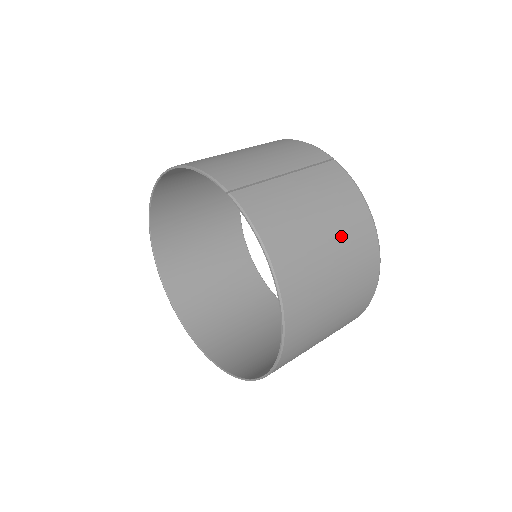
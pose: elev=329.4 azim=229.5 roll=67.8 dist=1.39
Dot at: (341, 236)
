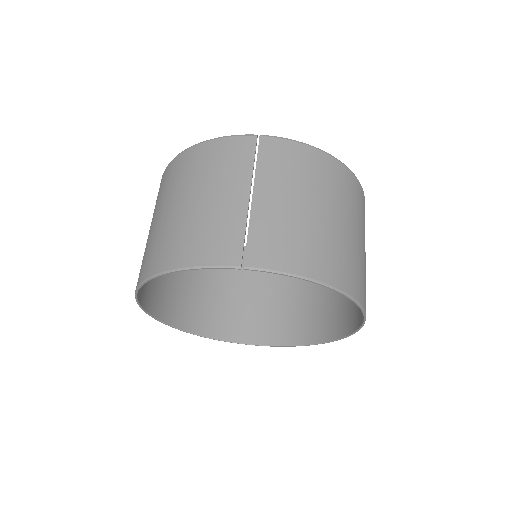
Dot at: (331, 199)
